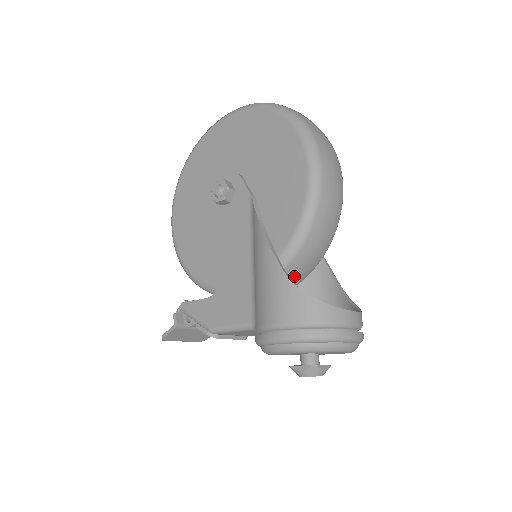
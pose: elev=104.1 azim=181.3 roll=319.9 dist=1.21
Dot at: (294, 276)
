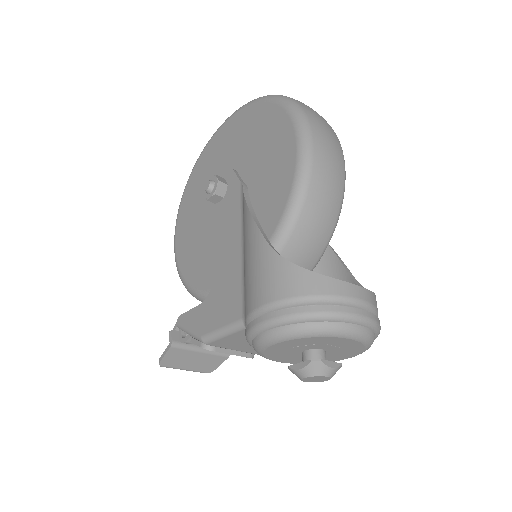
Dot at: occluded
